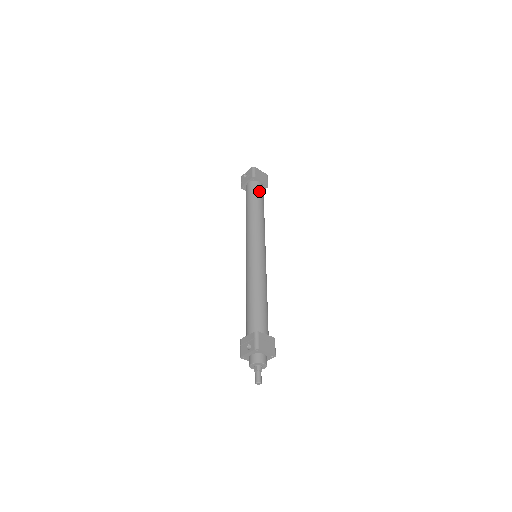
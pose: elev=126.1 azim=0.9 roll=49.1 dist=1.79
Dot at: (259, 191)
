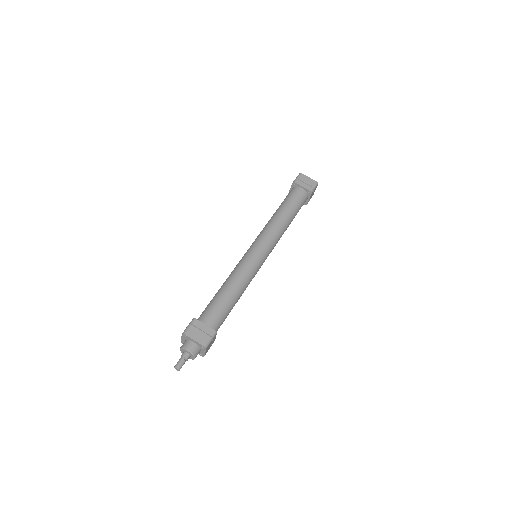
Dot at: (294, 196)
